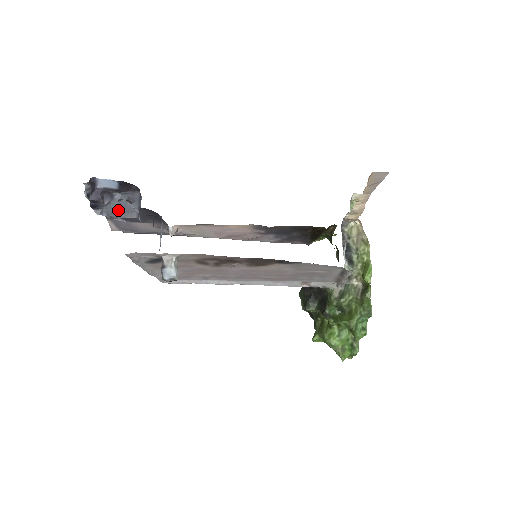
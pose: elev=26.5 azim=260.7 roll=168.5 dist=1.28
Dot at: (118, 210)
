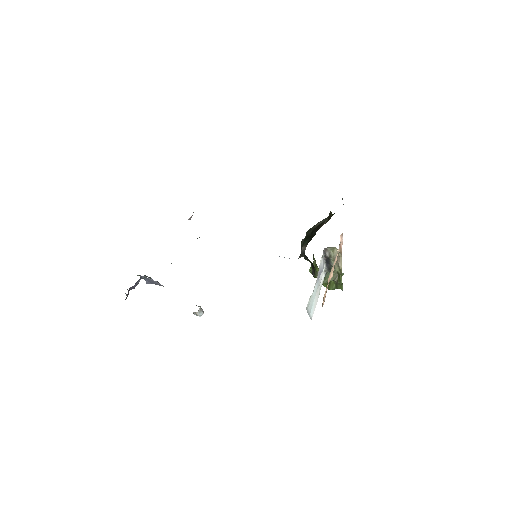
Dot at: (149, 282)
